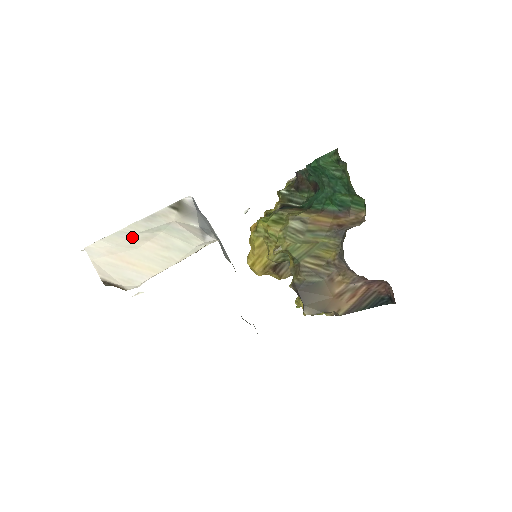
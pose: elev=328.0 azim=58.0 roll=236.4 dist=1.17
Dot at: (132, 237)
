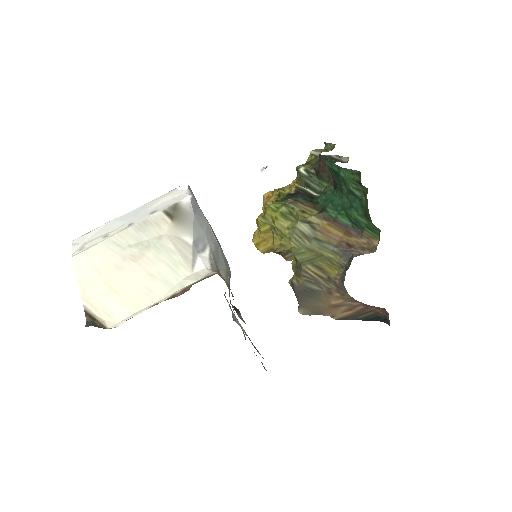
Dot at: (120, 251)
